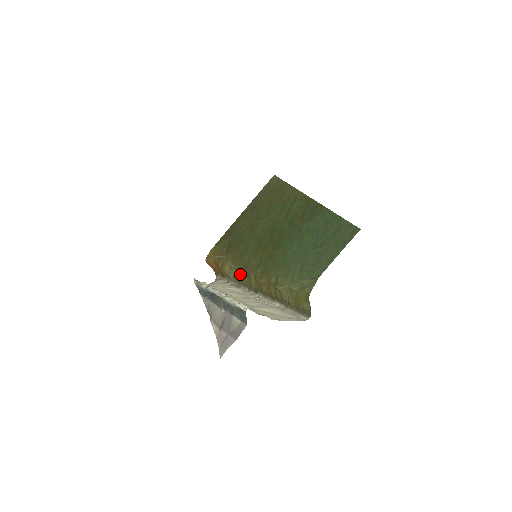
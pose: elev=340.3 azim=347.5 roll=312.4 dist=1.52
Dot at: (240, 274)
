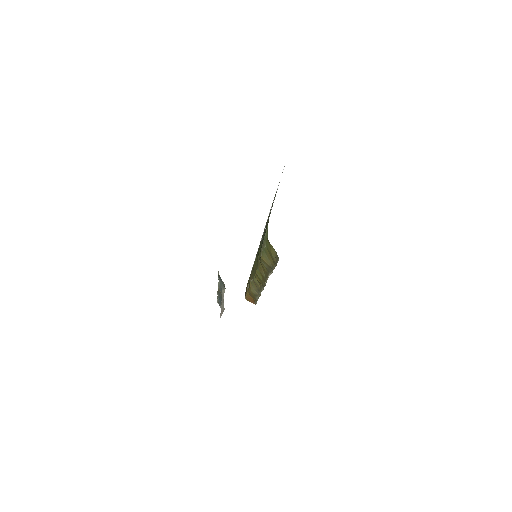
Dot at: (256, 282)
